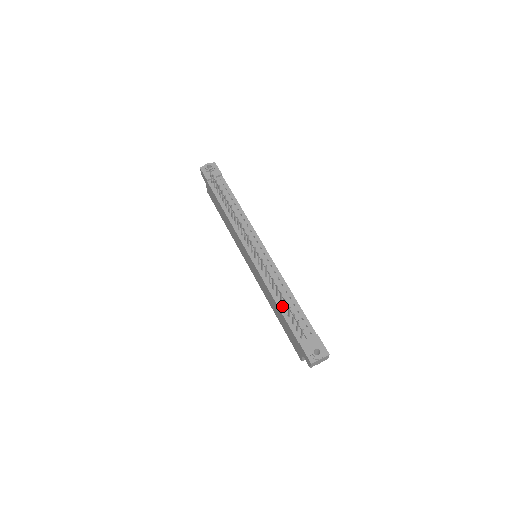
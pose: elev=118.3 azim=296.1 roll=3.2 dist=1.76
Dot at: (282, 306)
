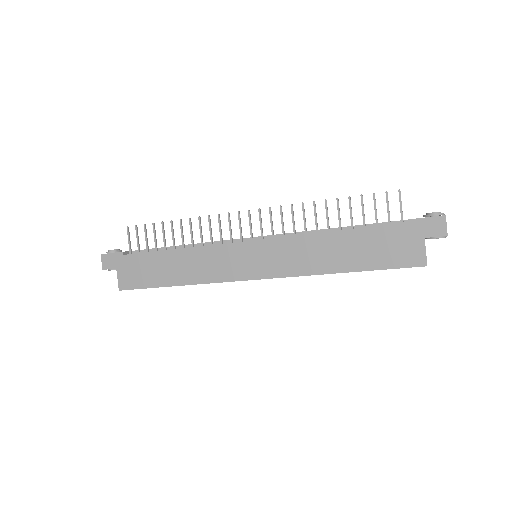
Dot at: (346, 230)
